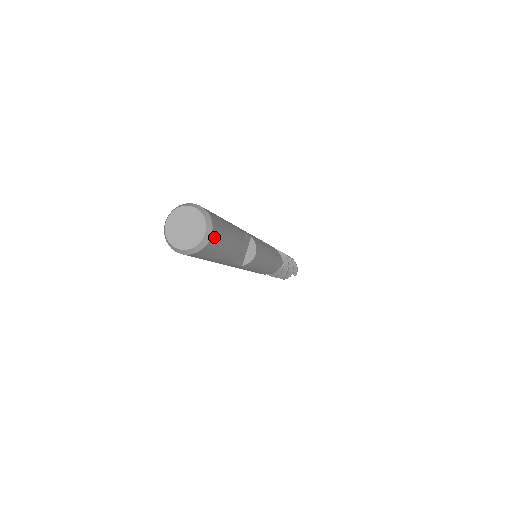
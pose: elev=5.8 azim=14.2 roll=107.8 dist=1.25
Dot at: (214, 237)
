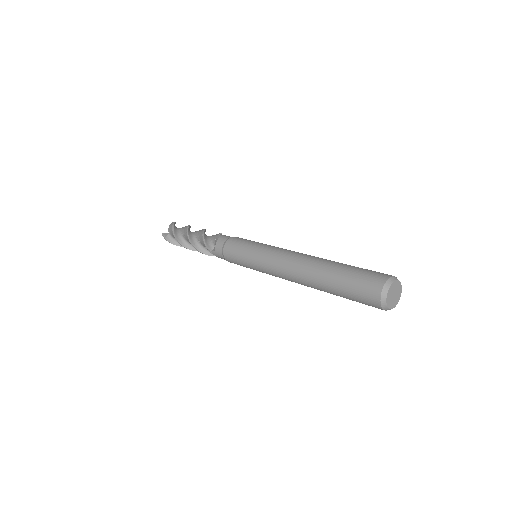
Dot at: occluded
